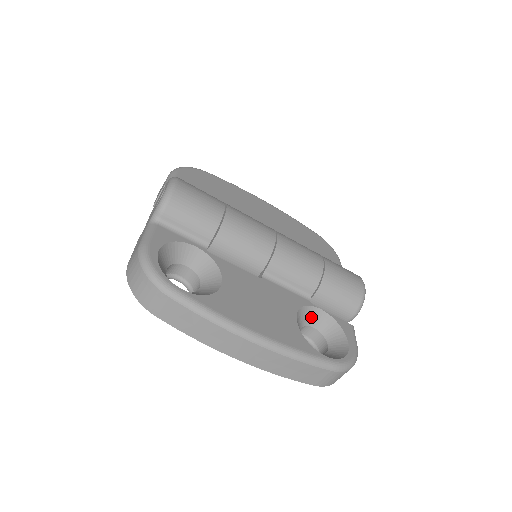
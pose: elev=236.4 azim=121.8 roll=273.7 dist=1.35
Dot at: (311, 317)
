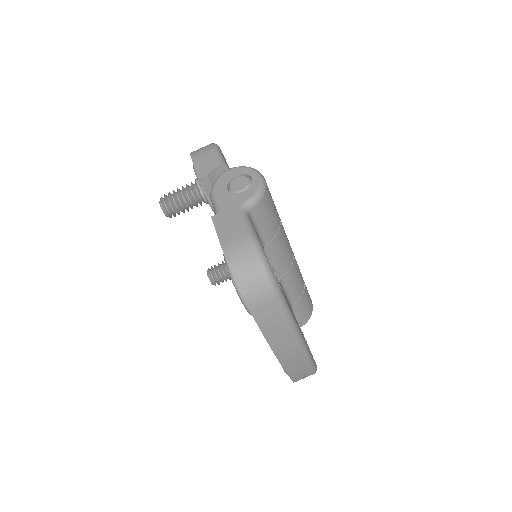
Dot at: occluded
